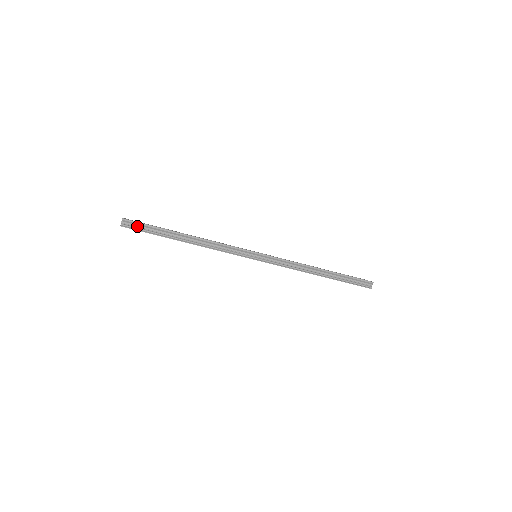
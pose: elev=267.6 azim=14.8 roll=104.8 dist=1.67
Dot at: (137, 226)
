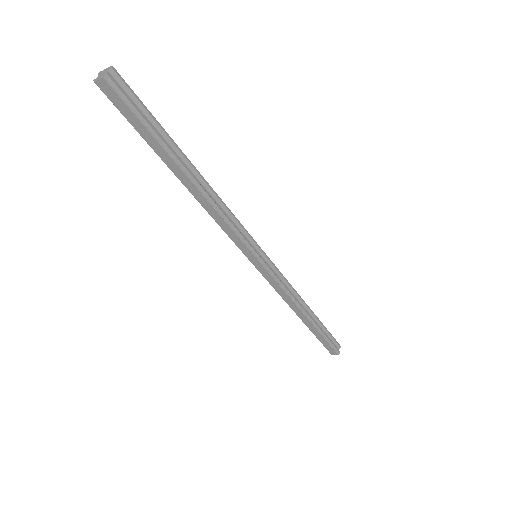
Dot at: (130, 99)
